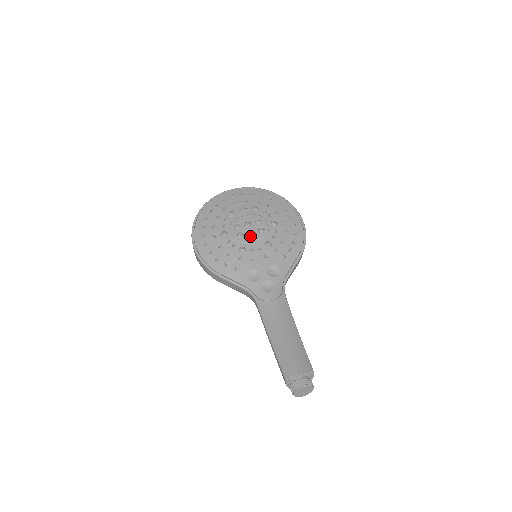
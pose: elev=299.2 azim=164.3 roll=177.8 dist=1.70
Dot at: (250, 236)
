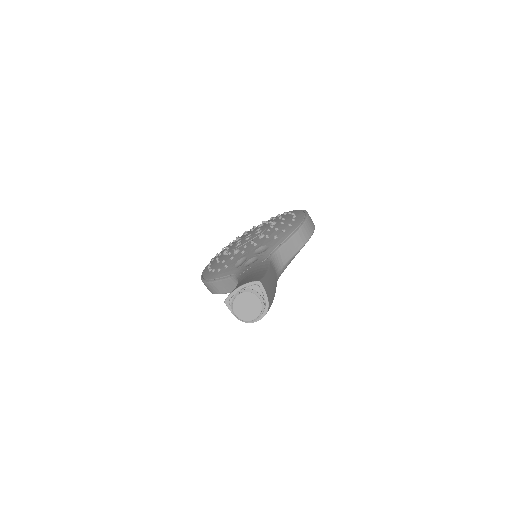
Dot at: (246, 240)
